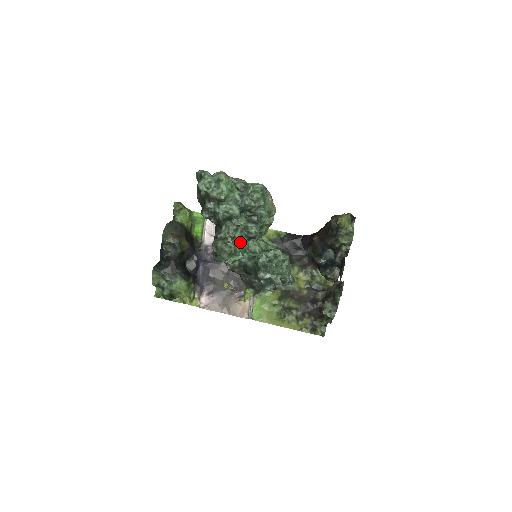
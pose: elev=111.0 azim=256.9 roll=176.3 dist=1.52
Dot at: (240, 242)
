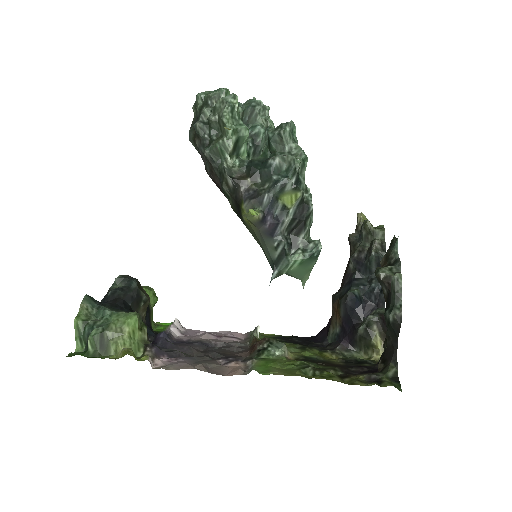
Dot at: occluded
